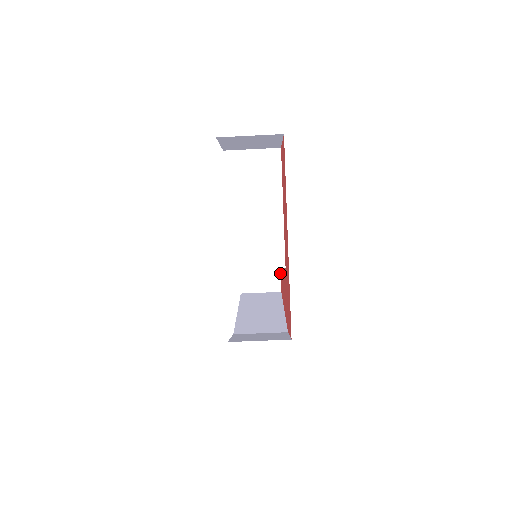
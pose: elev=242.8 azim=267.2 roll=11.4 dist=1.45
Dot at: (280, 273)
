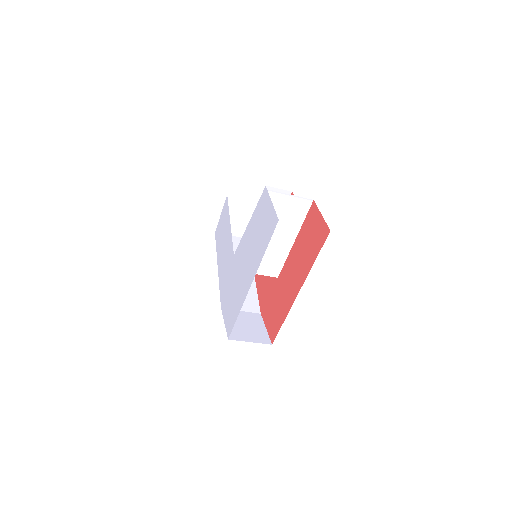
Dot at: occluded
